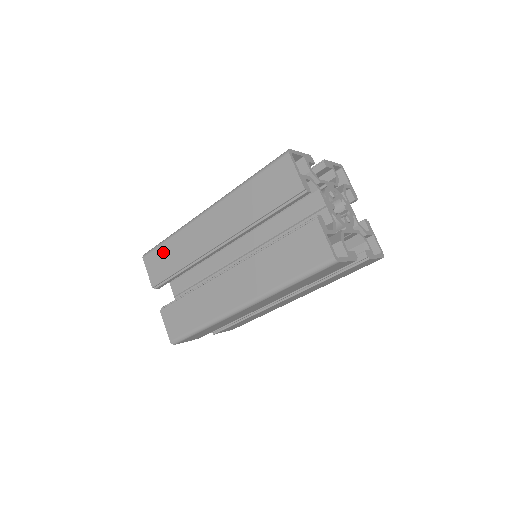
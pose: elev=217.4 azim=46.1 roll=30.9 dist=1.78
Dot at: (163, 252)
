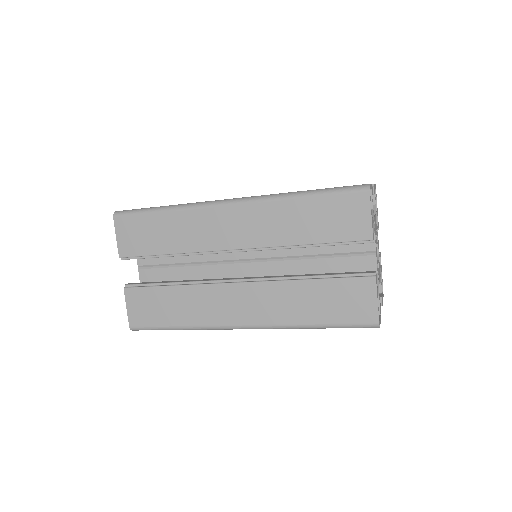
Dot at: (149, 223)
